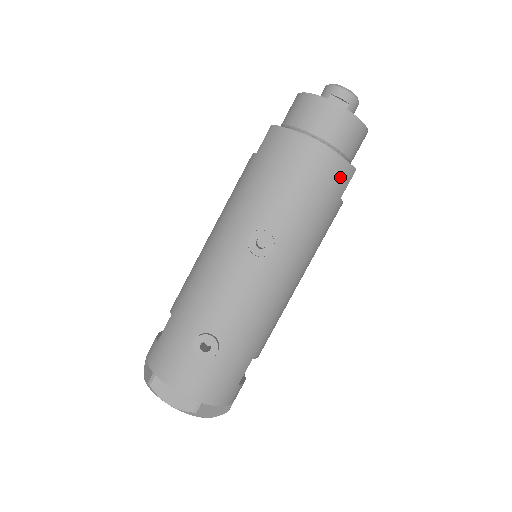
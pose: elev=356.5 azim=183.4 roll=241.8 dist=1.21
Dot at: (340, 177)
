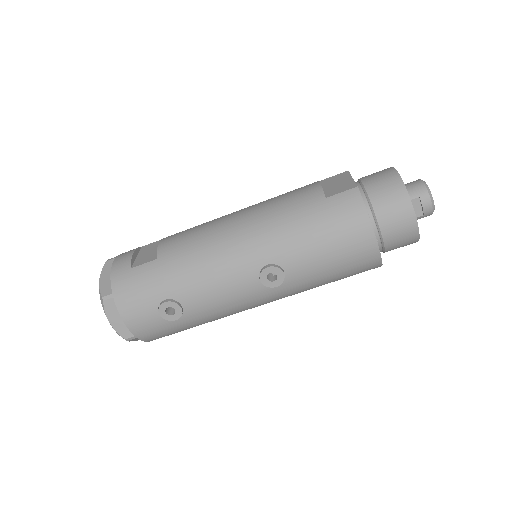
Dot at: (367, 269)
